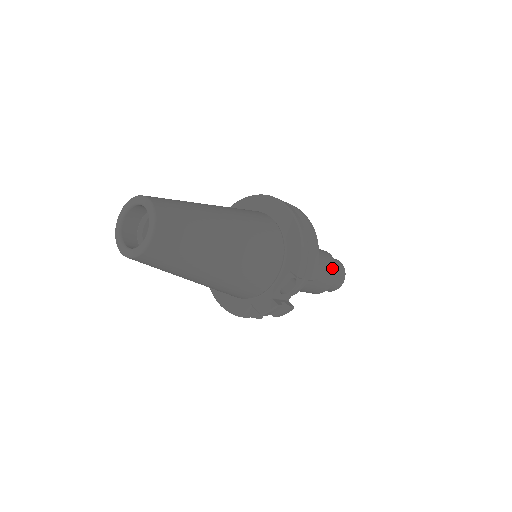
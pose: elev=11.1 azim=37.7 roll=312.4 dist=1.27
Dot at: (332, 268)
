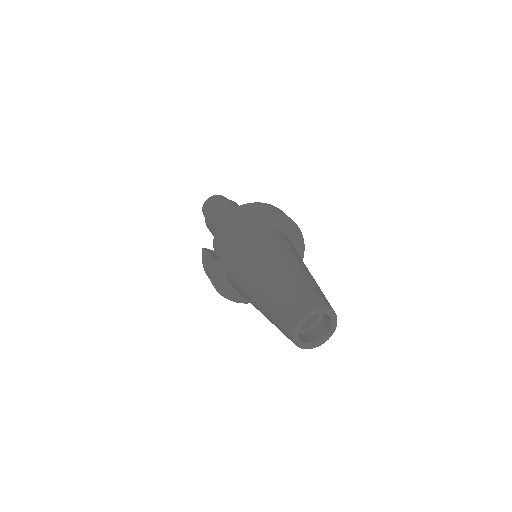
Dot at: occluded
